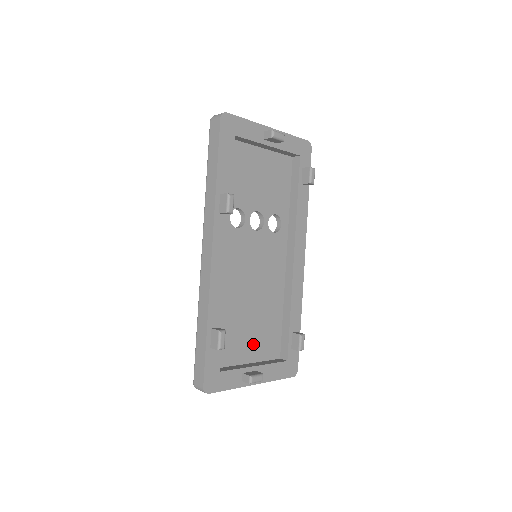
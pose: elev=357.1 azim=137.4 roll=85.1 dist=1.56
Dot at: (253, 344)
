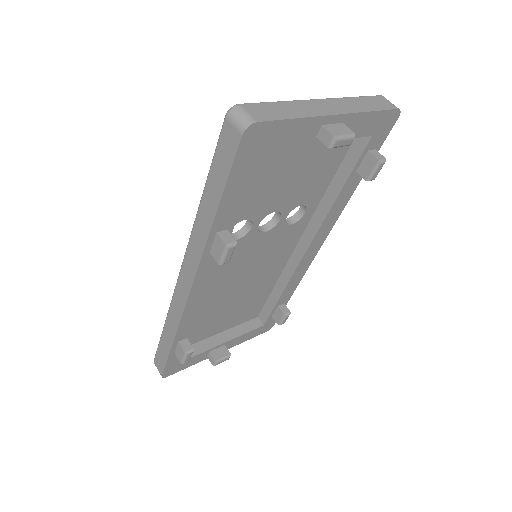
Dot at: (229, 319)
